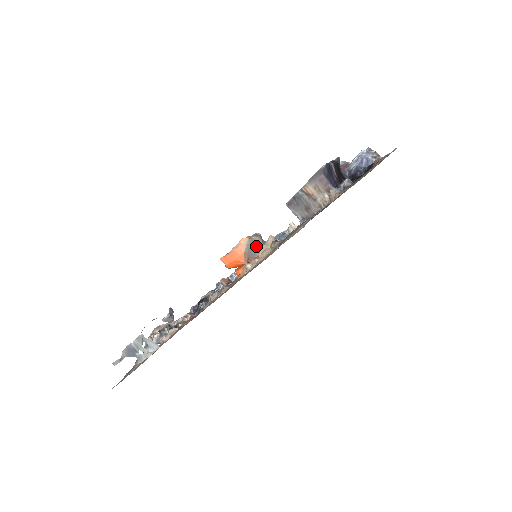
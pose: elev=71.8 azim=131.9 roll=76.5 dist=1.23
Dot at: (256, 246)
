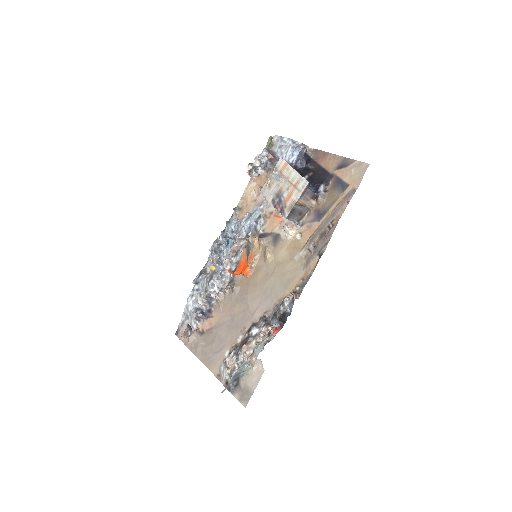
Dot at: (249, 248)
